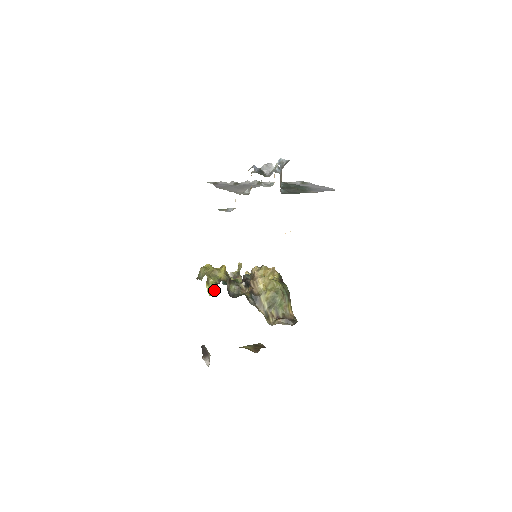
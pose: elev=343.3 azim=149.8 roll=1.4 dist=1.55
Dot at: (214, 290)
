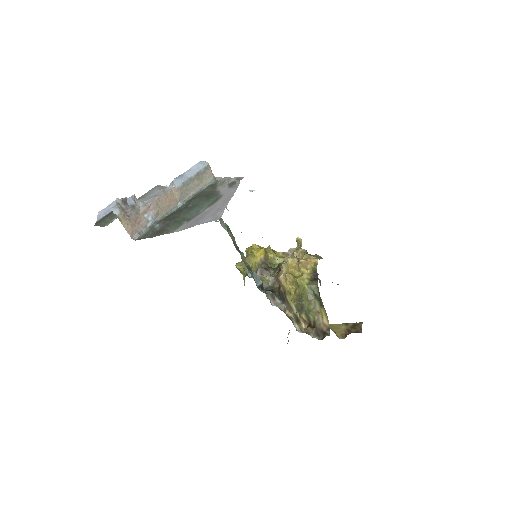
Dot at: occluded
